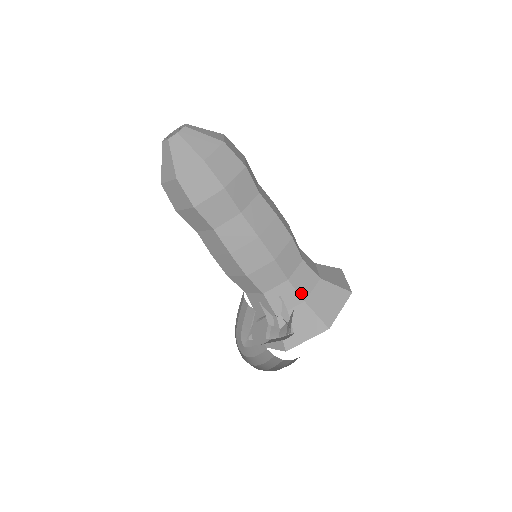
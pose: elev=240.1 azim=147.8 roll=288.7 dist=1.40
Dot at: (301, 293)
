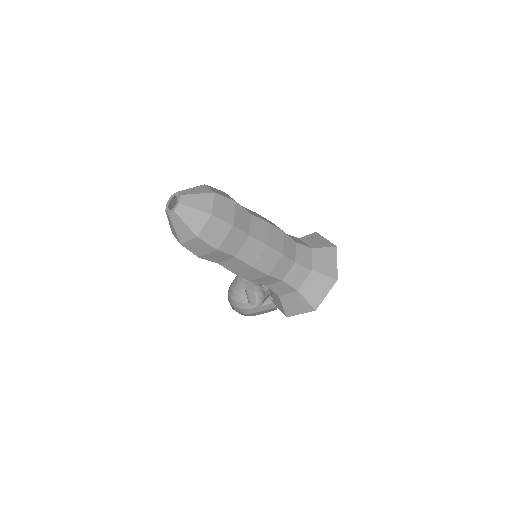
Dot at: (277, 292)
